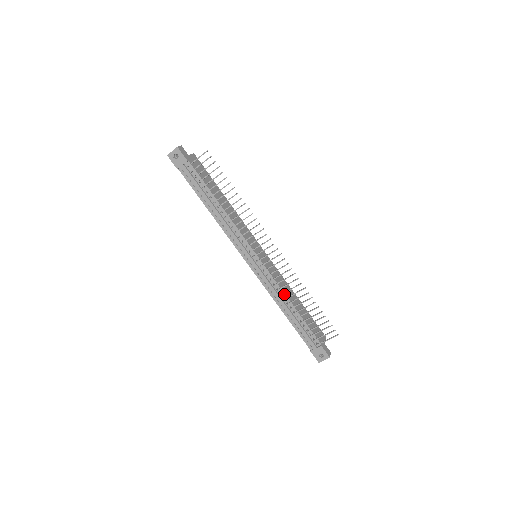
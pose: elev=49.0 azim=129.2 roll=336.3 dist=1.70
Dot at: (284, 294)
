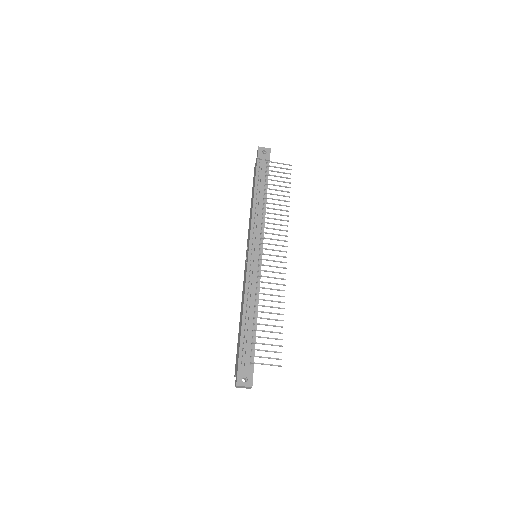
Dot at: (258, 297)
